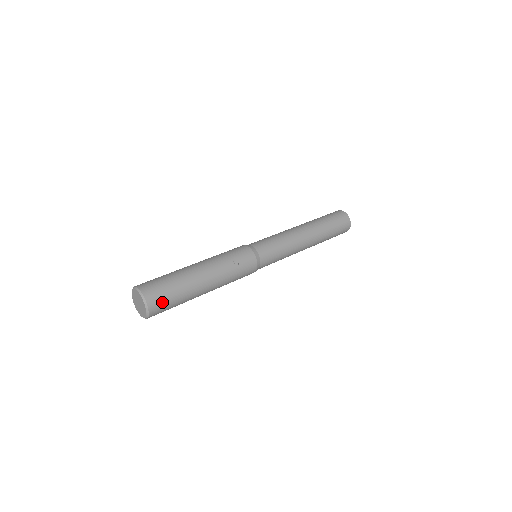
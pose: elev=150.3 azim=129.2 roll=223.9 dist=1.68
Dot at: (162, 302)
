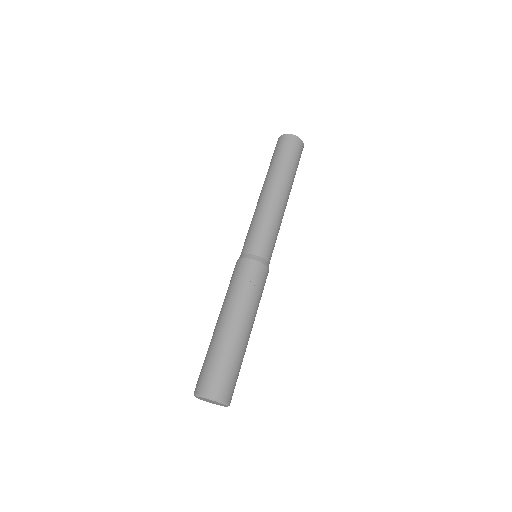
Dot at: (230, 385)
